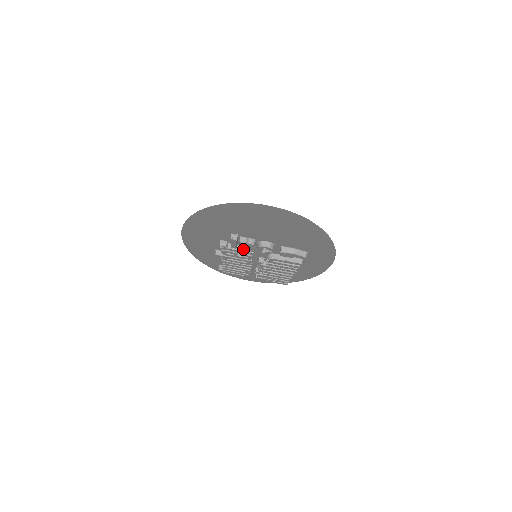
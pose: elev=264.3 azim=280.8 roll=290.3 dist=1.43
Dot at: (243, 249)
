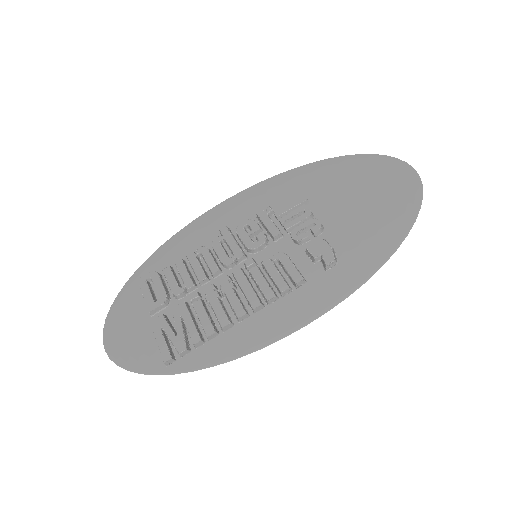
Dot at: (283, 221)
